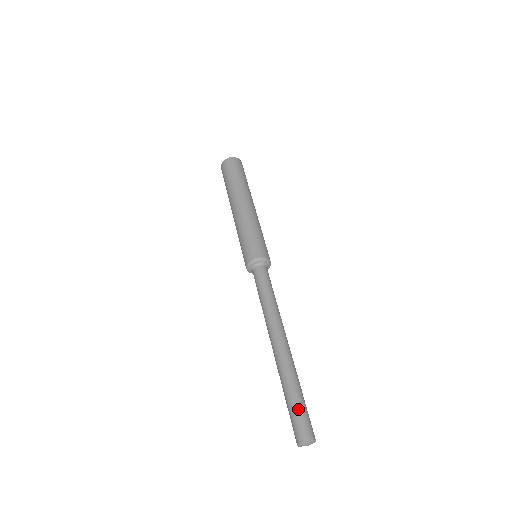
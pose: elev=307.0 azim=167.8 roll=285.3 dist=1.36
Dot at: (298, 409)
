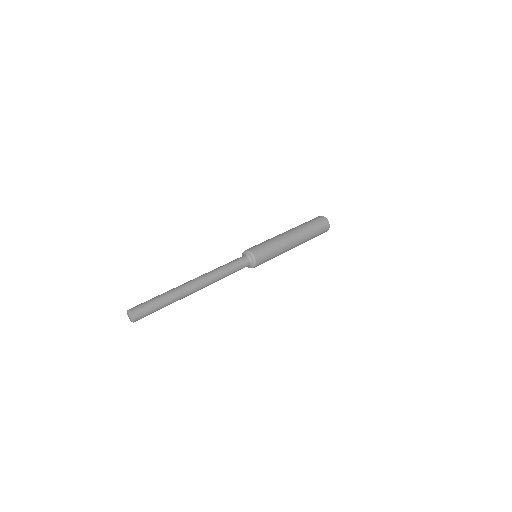
Dot at: (149, 300)
